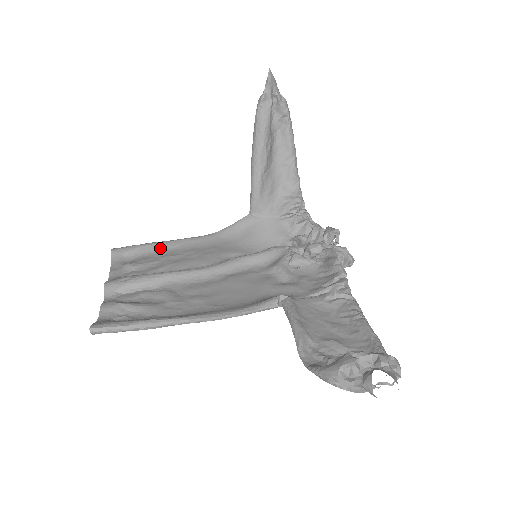
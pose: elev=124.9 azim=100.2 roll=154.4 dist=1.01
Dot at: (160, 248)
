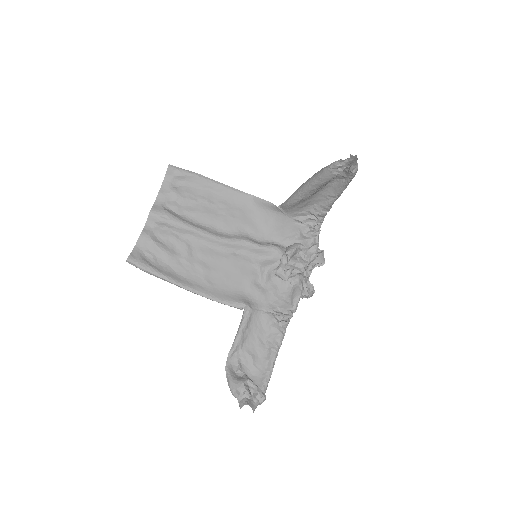
Dot at: (204, 185)
